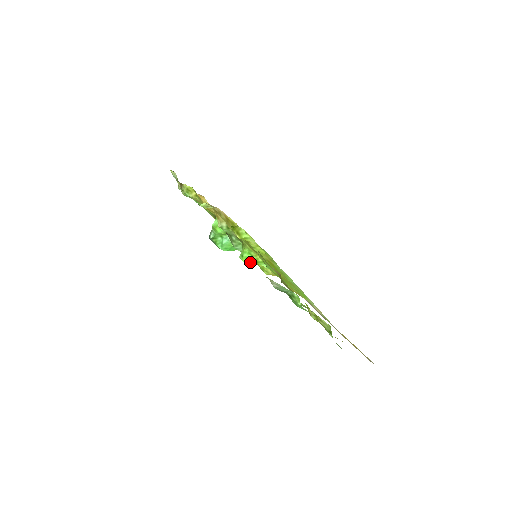
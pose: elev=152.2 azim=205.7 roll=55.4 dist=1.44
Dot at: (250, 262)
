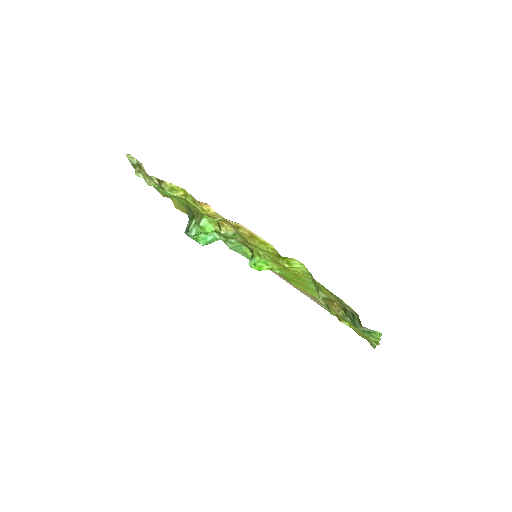
Dot at: occluded
